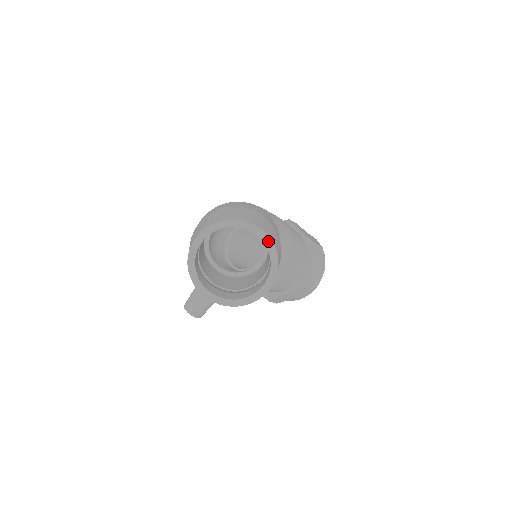
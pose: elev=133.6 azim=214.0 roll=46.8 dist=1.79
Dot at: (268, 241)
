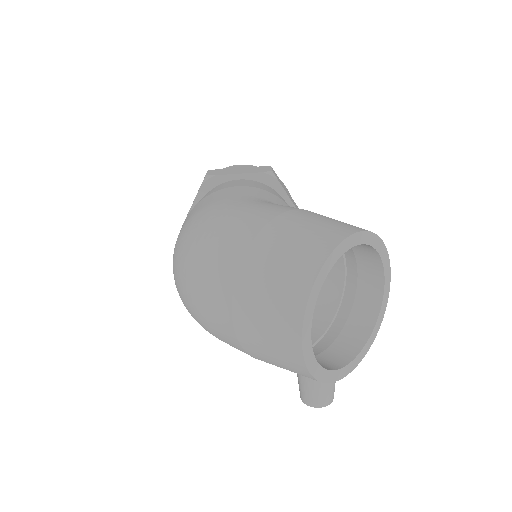
Dot at: (366, 236)
